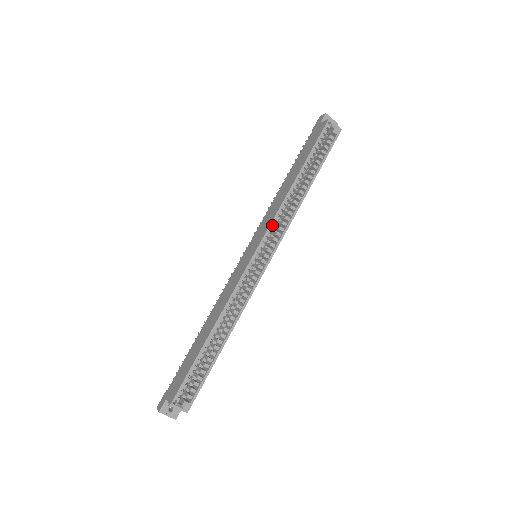
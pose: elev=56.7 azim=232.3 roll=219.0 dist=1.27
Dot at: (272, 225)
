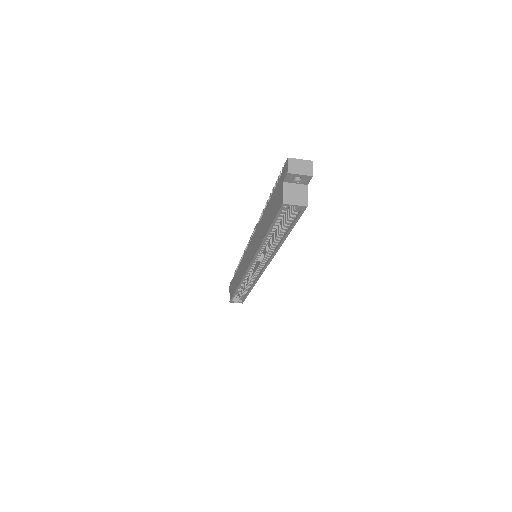
Dot at: (257, 255)
